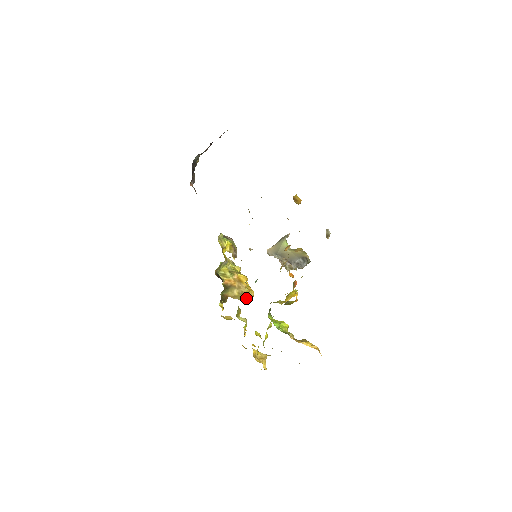
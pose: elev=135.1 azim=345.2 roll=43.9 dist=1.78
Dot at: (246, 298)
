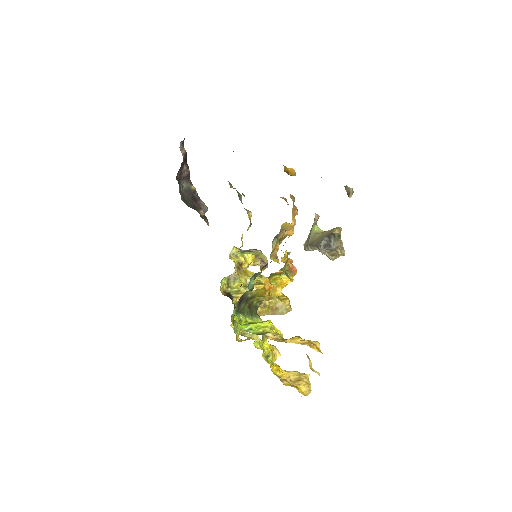
Dot at: (280, 311)
